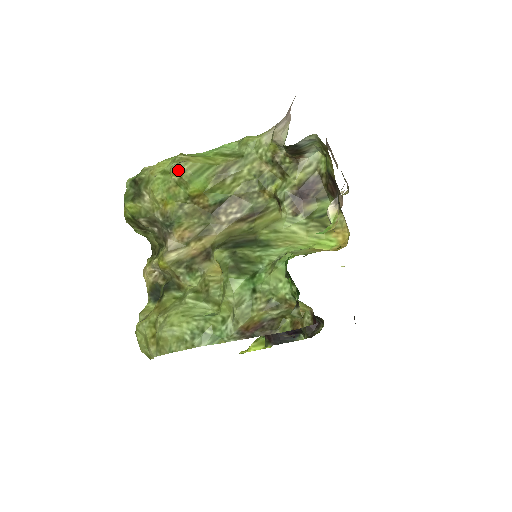
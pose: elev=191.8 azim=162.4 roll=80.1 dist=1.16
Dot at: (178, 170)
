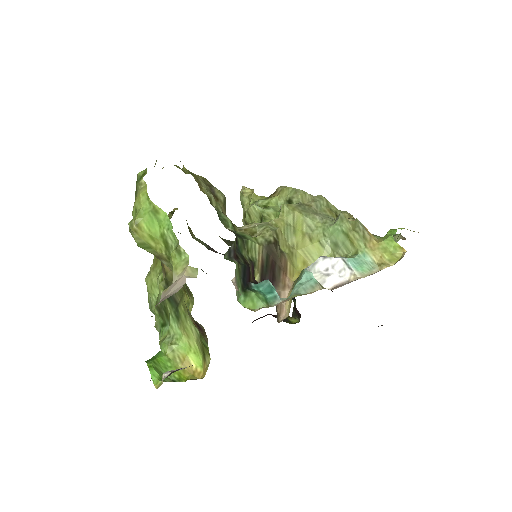
Dot at: (130, 232)
